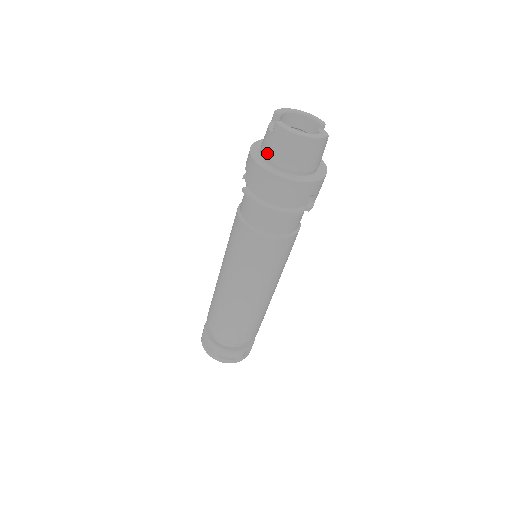
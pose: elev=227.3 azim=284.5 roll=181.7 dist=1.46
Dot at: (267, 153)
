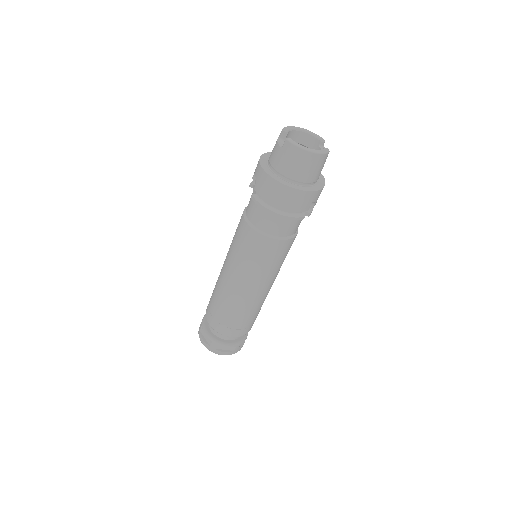
Dot at: (276, 165)
